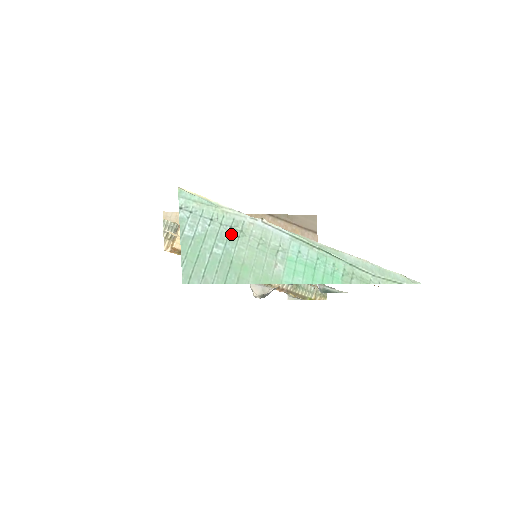
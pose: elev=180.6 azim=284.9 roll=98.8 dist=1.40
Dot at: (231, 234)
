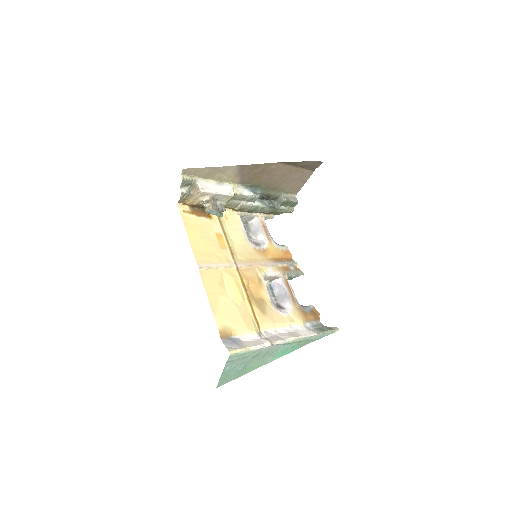
Dot at: (251, 359)
